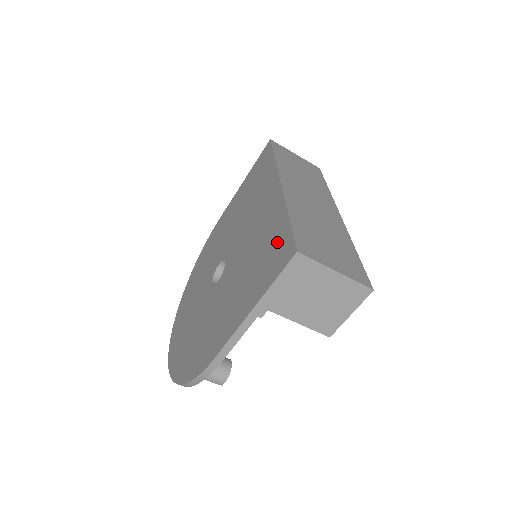
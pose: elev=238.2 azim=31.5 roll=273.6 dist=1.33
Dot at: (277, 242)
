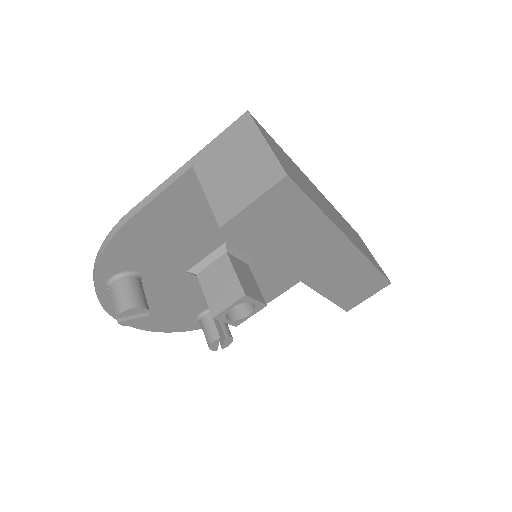
Dot at: occluded
